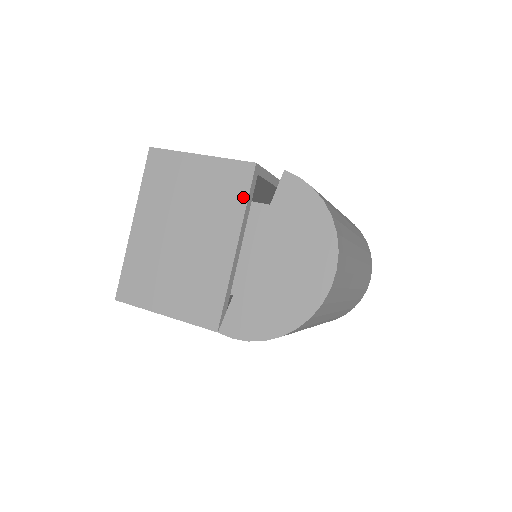
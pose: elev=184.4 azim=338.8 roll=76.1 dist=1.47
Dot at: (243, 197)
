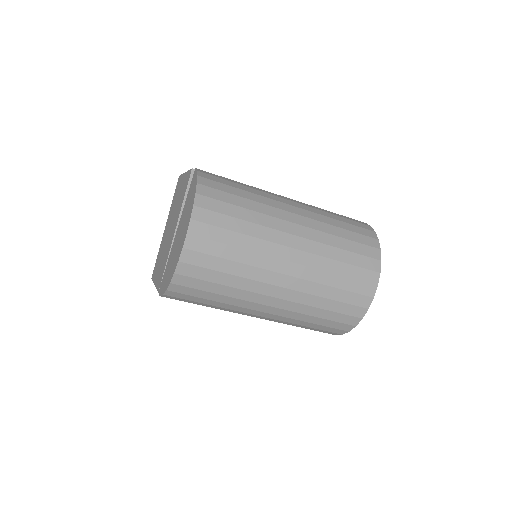
Dot at: (184, 194)
